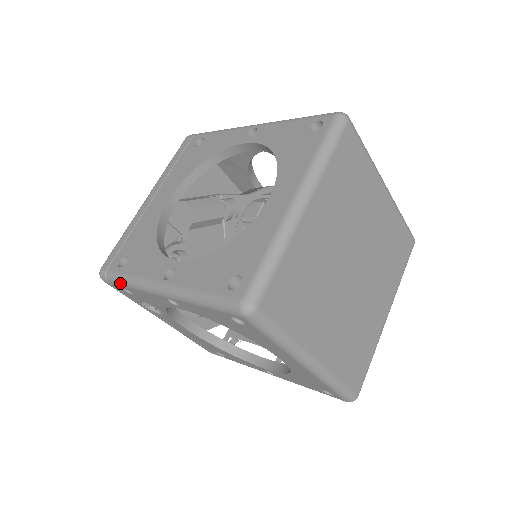
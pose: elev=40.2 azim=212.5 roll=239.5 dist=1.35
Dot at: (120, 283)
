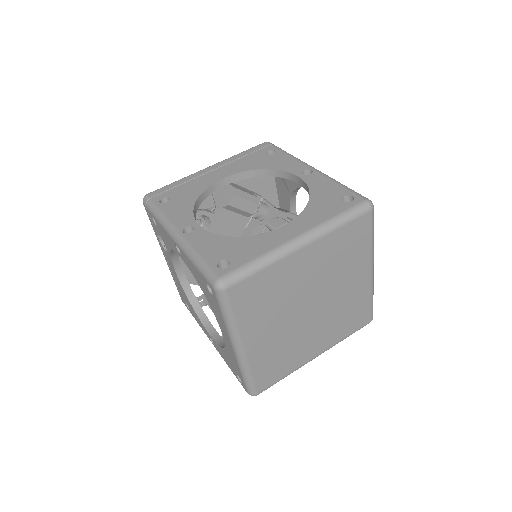
Dot at: (153, 213)
